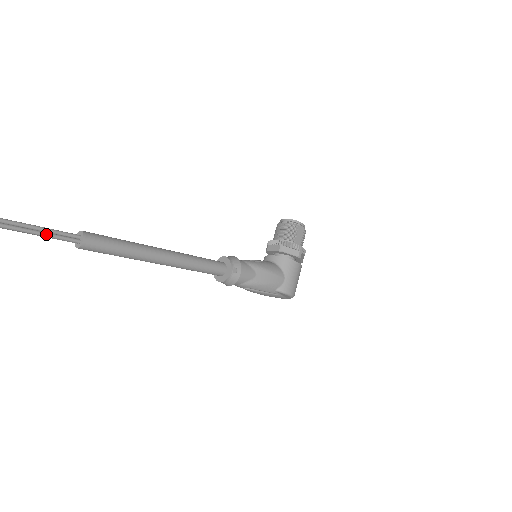
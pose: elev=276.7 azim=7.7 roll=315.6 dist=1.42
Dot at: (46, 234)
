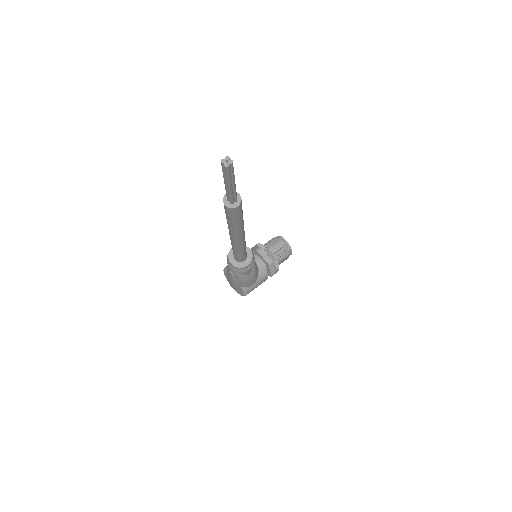
Dot at: (231, 189)
